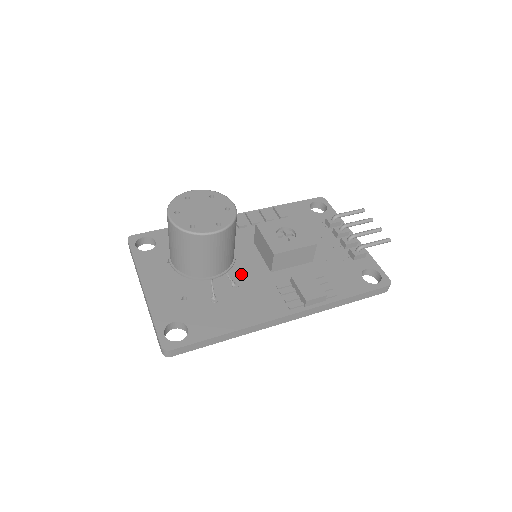
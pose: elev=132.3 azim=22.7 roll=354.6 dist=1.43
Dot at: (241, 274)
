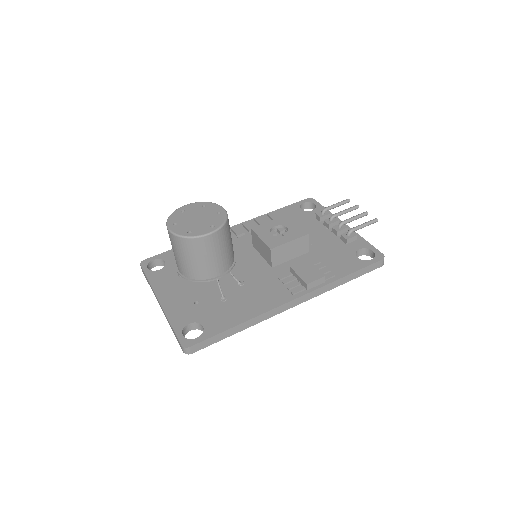
Dot at: (245, 274)
